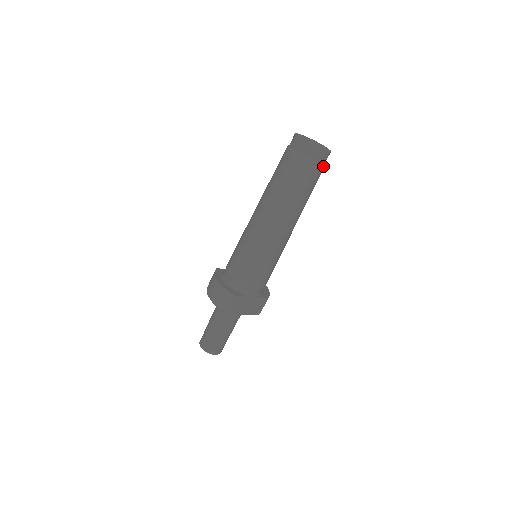
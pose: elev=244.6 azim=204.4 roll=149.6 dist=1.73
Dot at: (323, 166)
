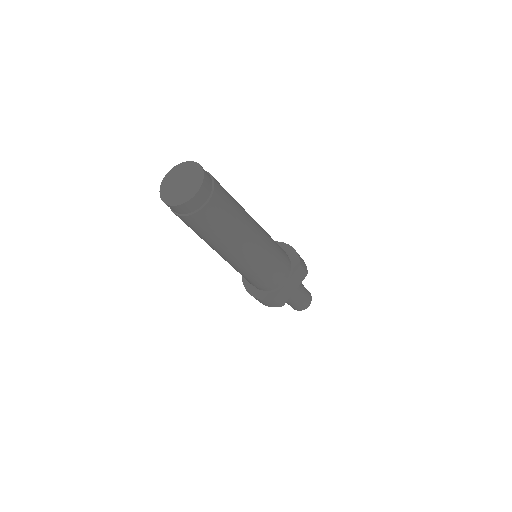
Dot at: (213, 193)
